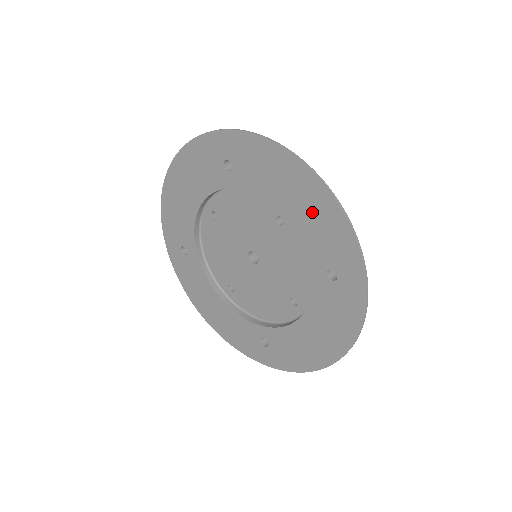
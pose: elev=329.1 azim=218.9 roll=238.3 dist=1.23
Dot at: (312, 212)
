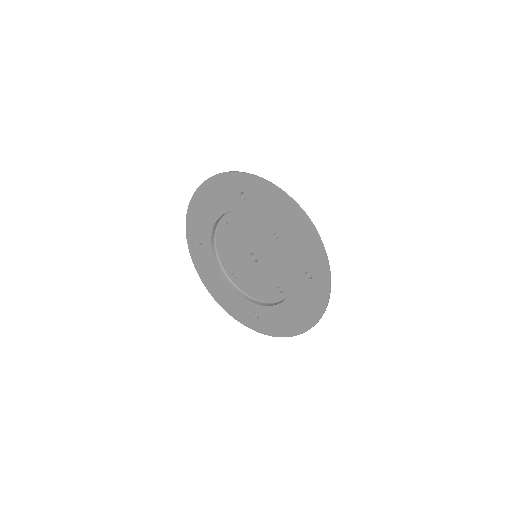
Dot at: (299, 235)
